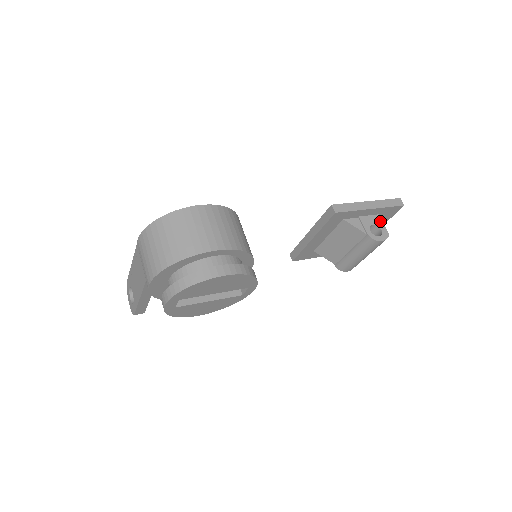
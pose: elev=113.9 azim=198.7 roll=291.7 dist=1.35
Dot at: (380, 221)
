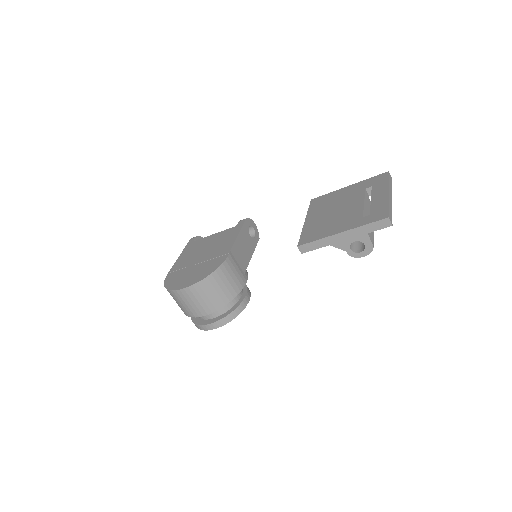
Dot at: (365, 235)
